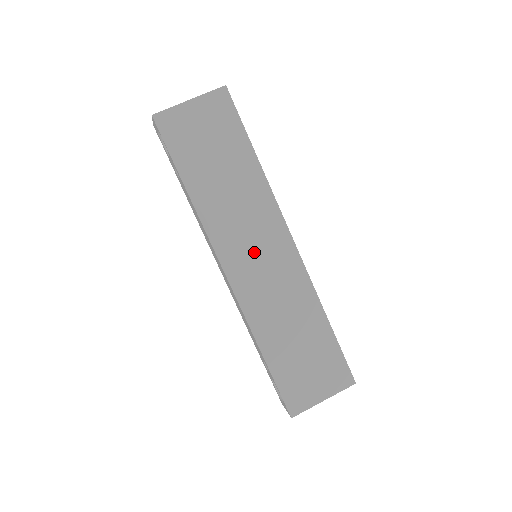
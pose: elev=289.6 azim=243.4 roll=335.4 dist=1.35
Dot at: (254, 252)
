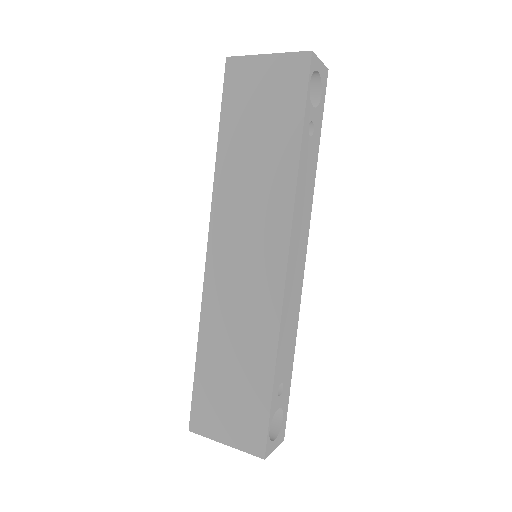
Dot at: (243, 248)
